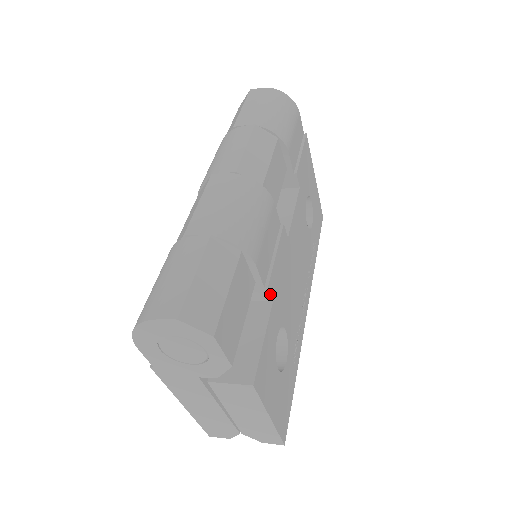
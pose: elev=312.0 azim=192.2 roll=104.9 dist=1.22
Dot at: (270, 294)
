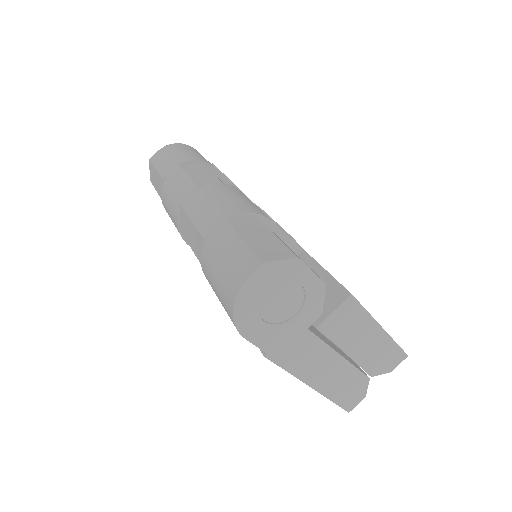
Dot at: (297, 243)
